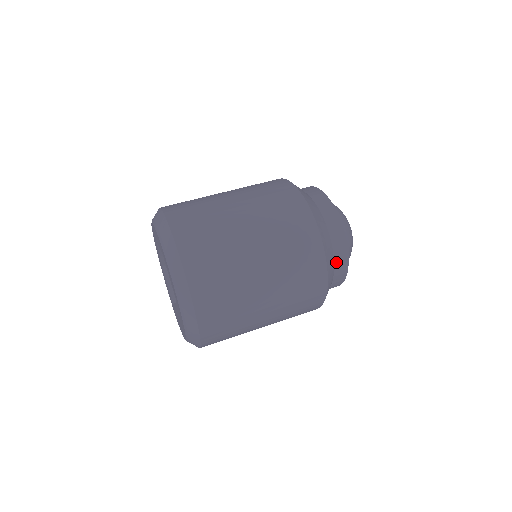
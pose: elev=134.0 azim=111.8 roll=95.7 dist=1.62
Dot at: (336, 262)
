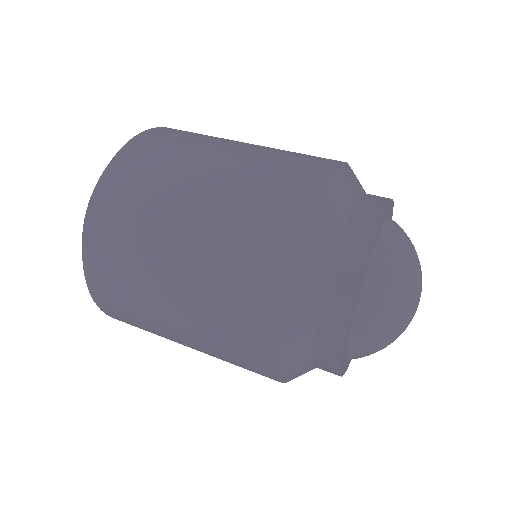
Dot at: (346, 236)
